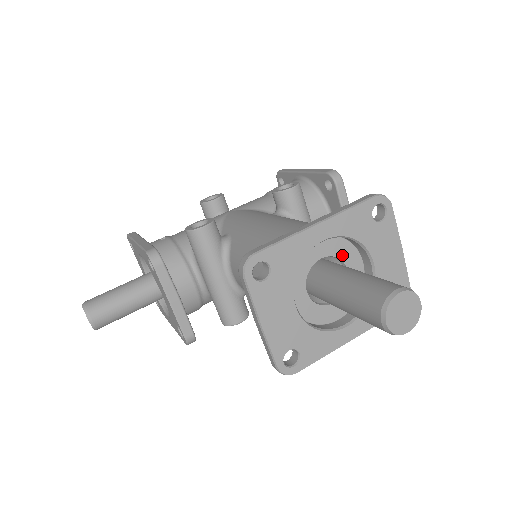
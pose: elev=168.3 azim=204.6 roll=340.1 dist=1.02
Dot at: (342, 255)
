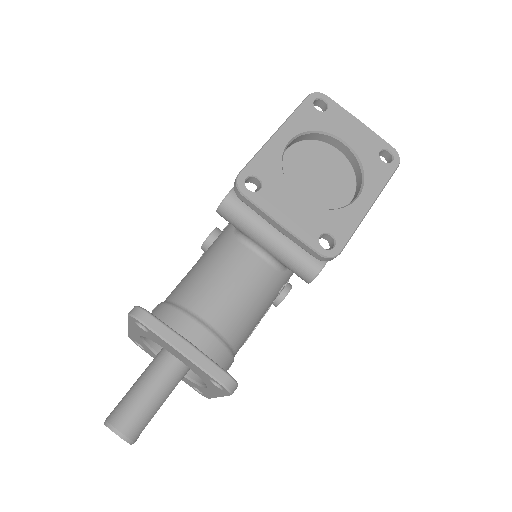
Dot at: occluded
